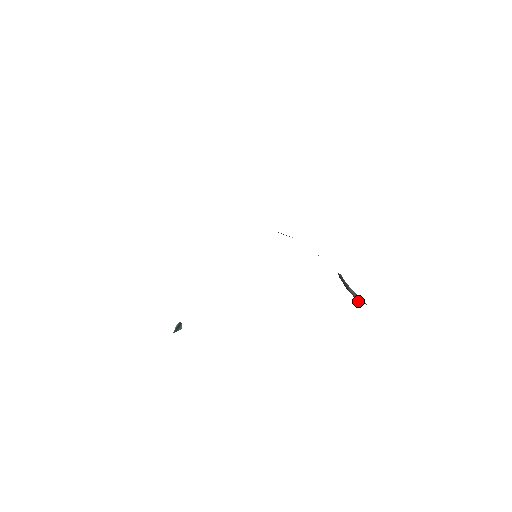
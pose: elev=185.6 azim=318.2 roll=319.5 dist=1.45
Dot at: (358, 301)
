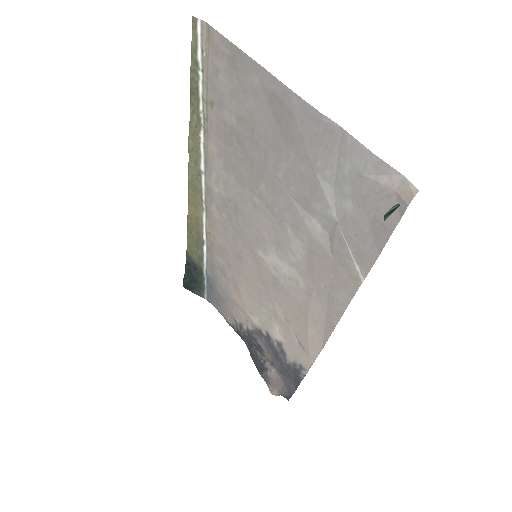
Dot at: (275, 390)
